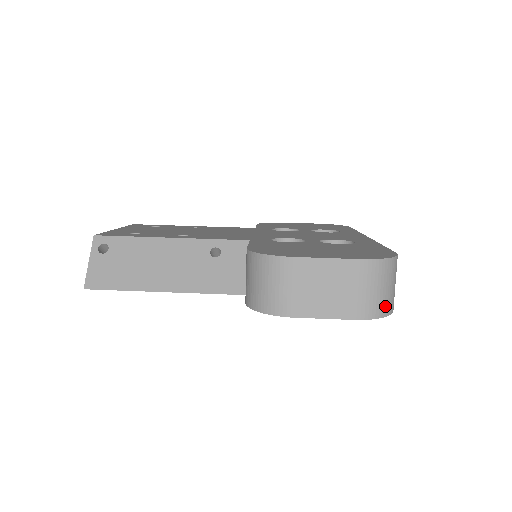
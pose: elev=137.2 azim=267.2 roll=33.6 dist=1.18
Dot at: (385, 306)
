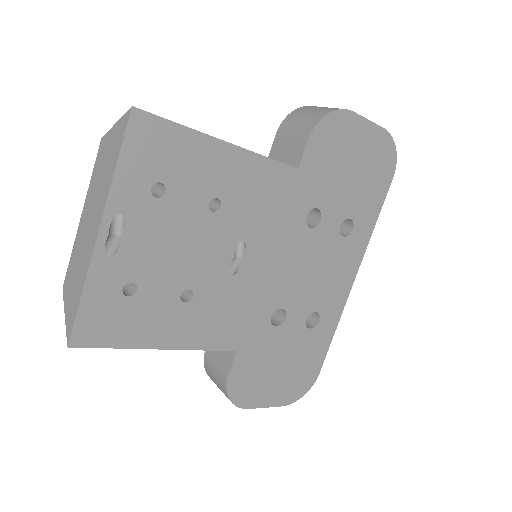
Dot at: occluded
